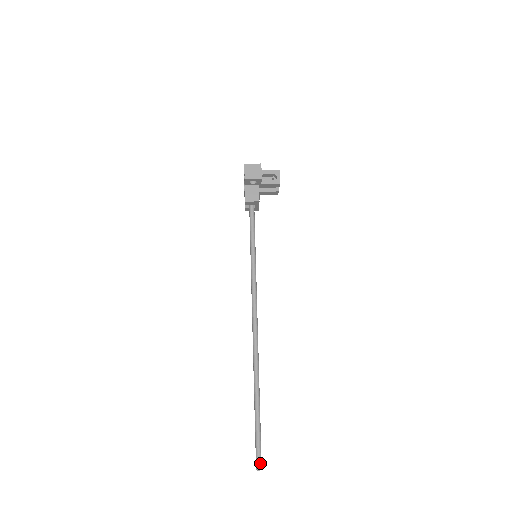
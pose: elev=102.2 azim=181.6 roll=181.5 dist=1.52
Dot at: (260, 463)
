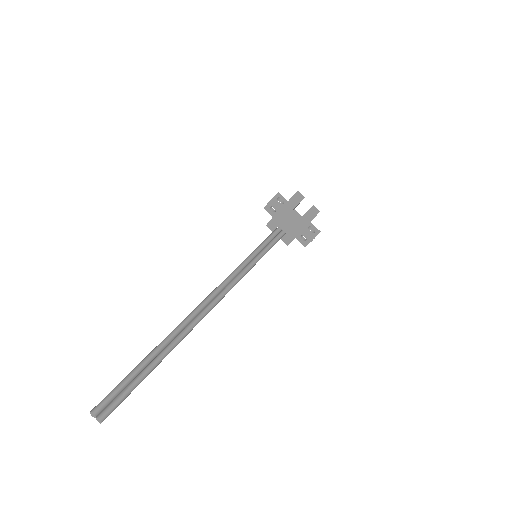
Dot at: (98, 405)
